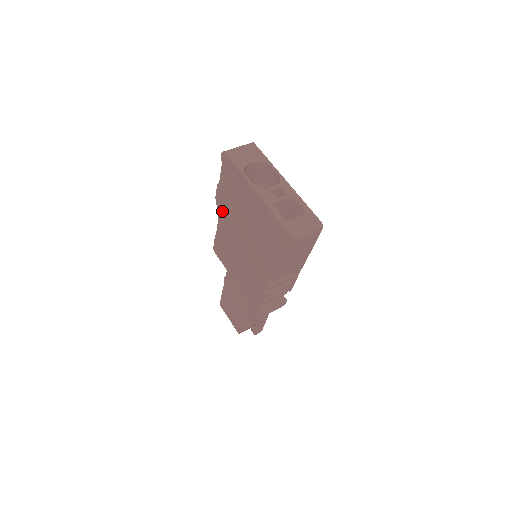
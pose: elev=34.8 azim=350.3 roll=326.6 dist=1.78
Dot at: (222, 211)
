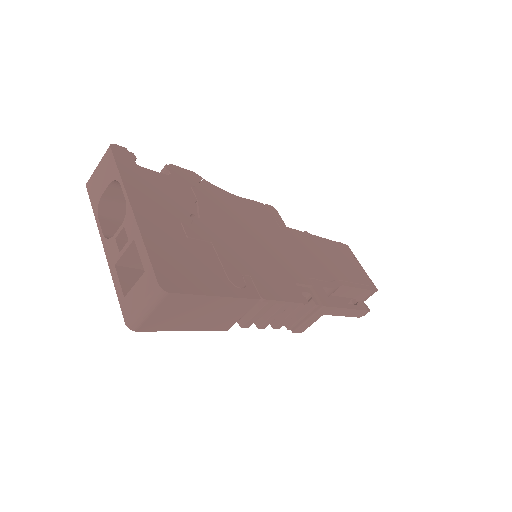
Dot at: occluded
